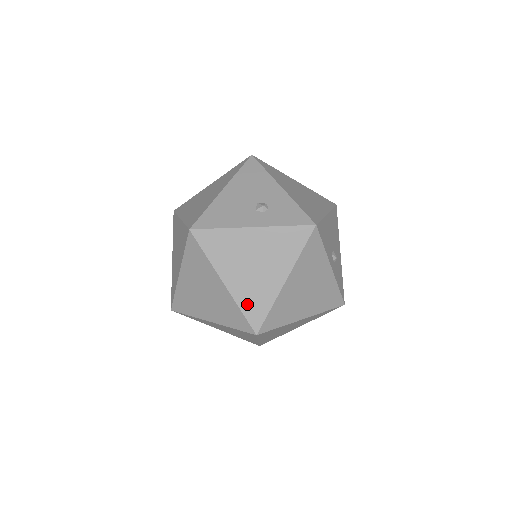
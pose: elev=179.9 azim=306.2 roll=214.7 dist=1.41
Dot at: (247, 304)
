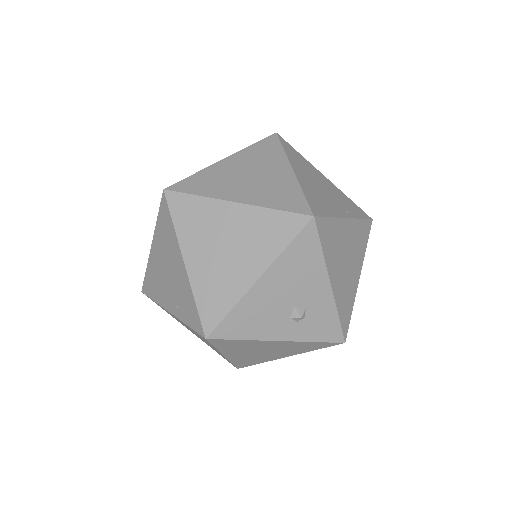
Dot at: (240, 362)
